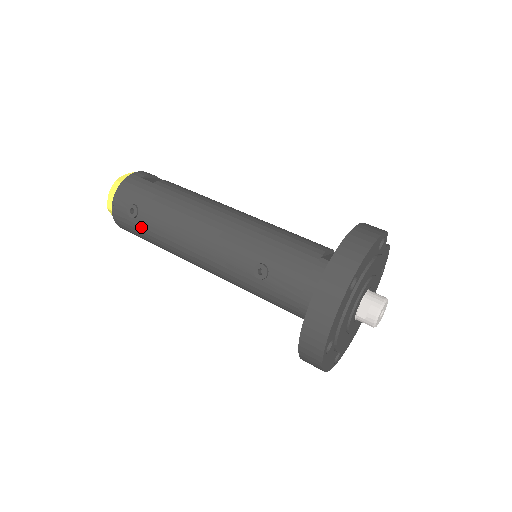
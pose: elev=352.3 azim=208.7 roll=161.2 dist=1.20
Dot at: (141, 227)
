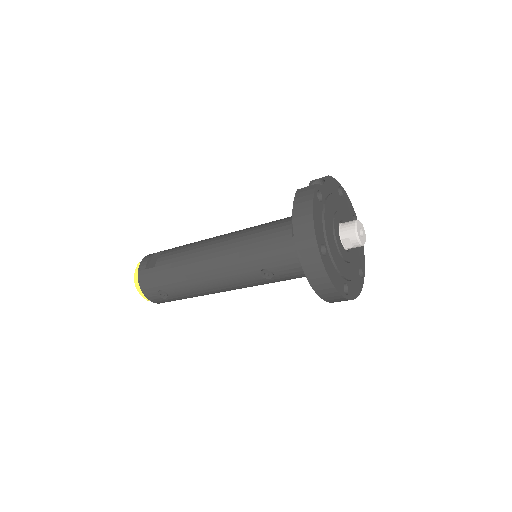
Dot at: (177, 298)
